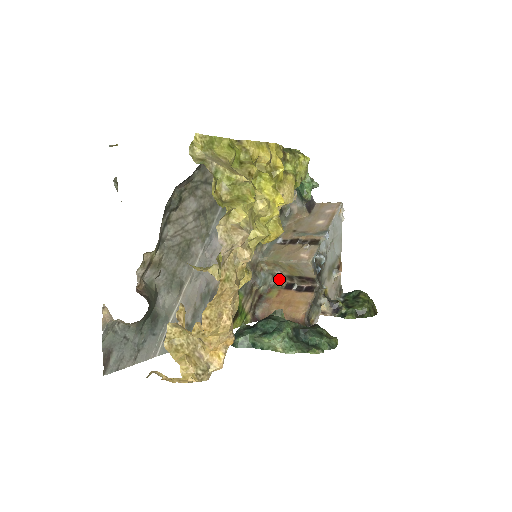
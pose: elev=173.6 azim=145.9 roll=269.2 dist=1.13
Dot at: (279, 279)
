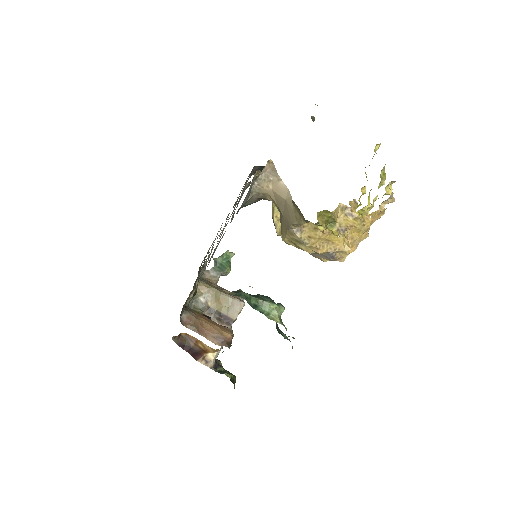
Dot at: (198, 307)
